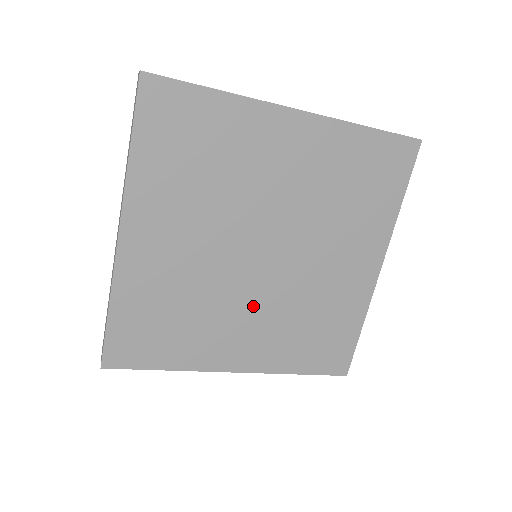
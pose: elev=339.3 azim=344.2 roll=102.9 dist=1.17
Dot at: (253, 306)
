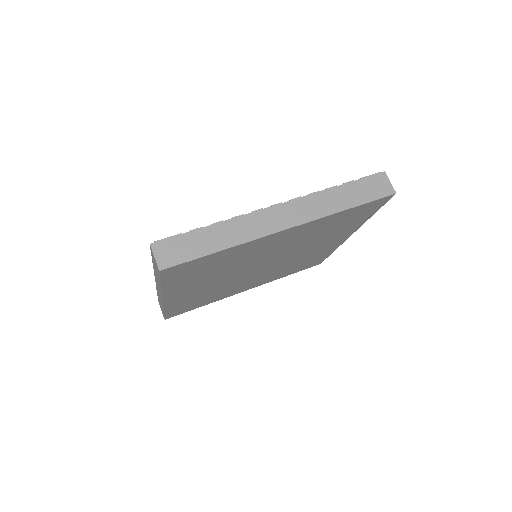
Dot at: (256, 277)
